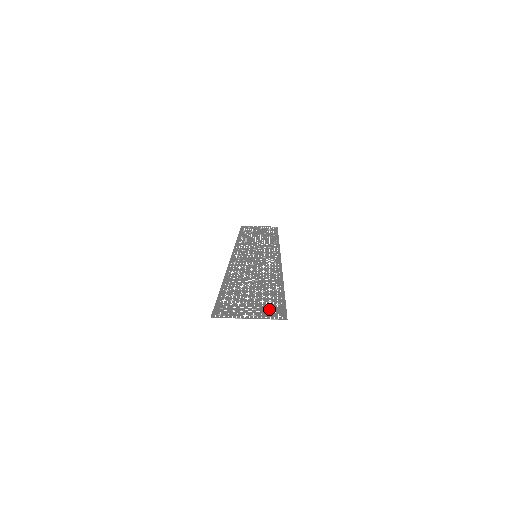
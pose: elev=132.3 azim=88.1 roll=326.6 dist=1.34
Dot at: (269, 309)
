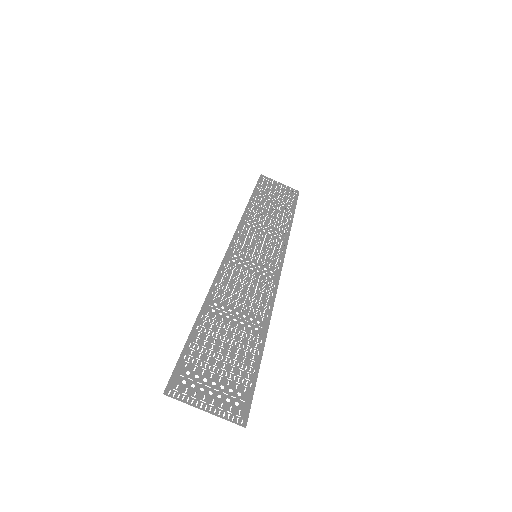
Dot at: (233, 395)
